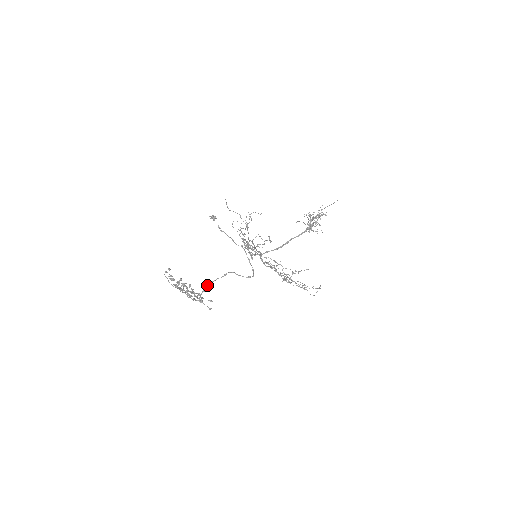
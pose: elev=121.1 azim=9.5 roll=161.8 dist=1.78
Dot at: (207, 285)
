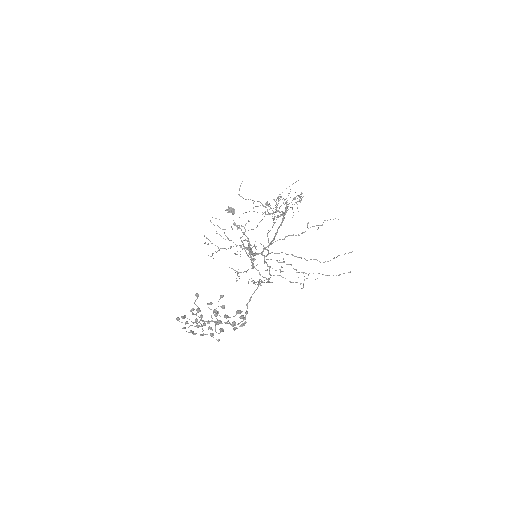
Dot at: (247, 303)
